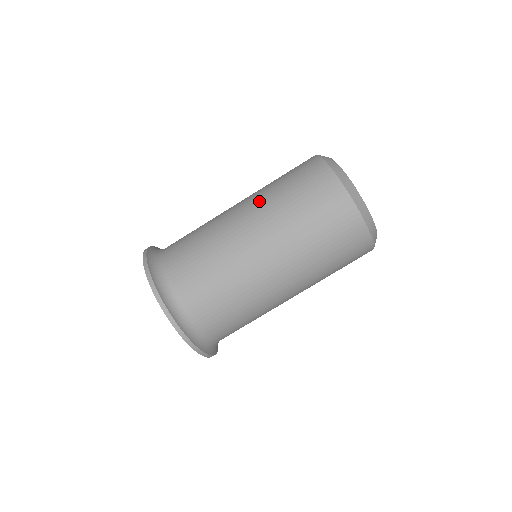
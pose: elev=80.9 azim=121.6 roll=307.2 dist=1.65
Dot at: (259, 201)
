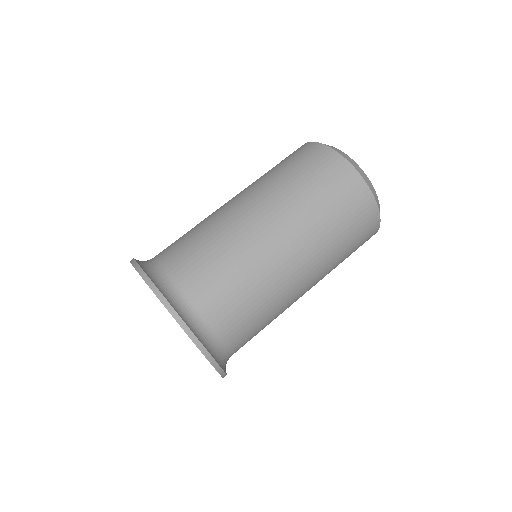
Dot at: (255, 187)
